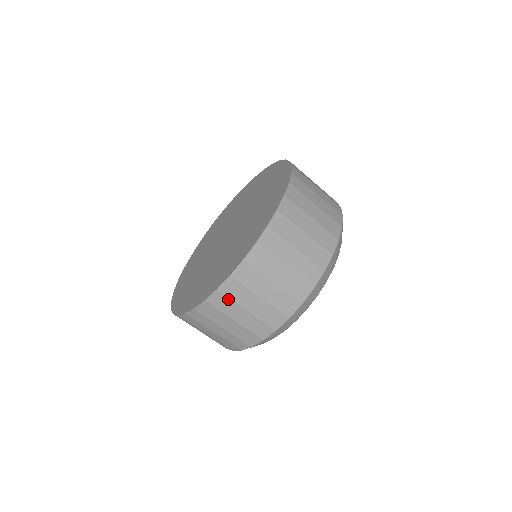
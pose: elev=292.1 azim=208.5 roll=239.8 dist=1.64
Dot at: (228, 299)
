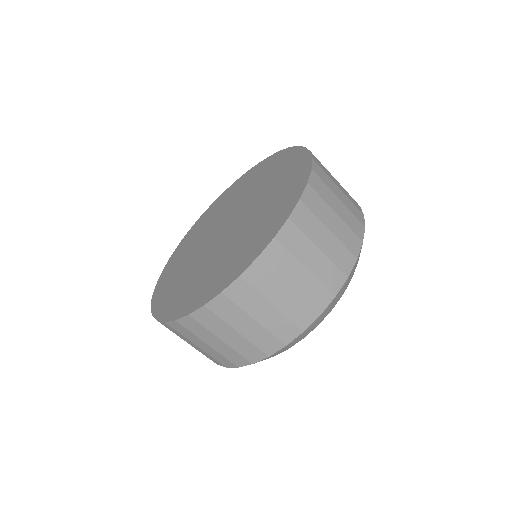
Dot at: (318, 197)
